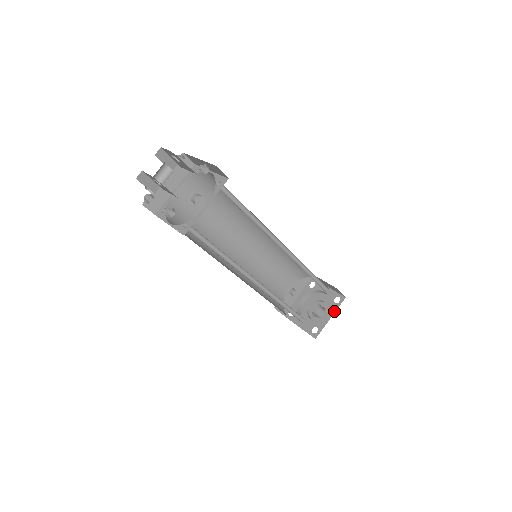
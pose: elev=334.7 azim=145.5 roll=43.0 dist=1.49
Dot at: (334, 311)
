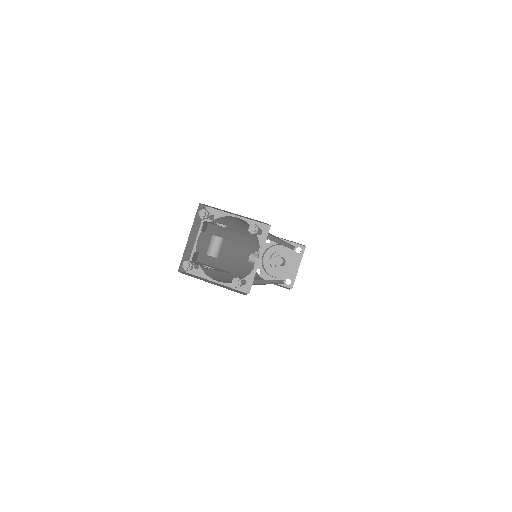
Dot at: (300, 261)
